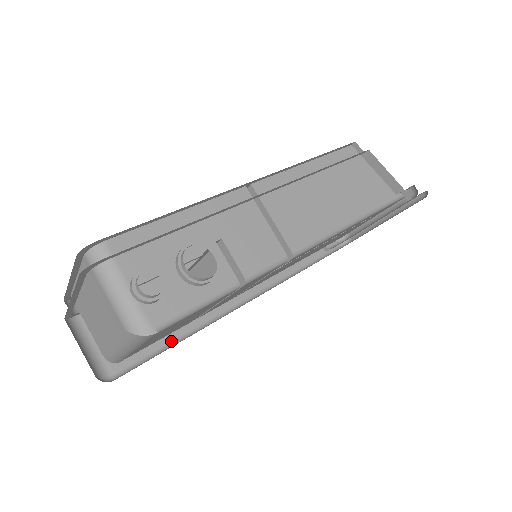
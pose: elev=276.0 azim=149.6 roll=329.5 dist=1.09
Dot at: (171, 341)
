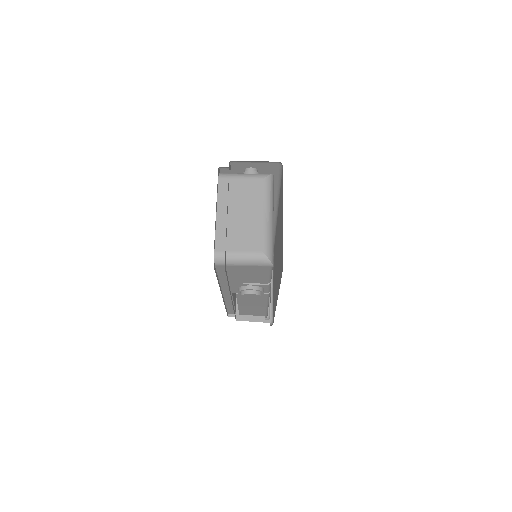
Dot at: occluded
